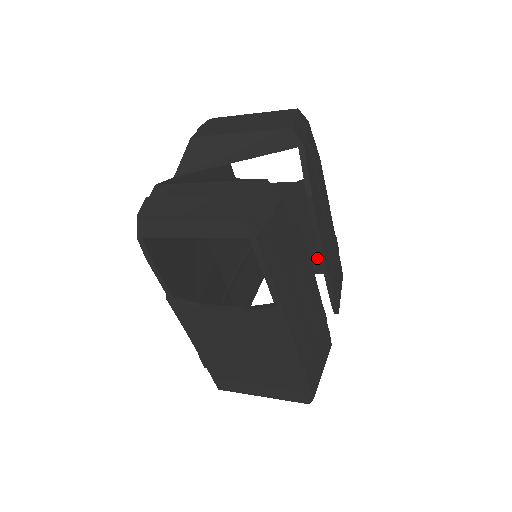
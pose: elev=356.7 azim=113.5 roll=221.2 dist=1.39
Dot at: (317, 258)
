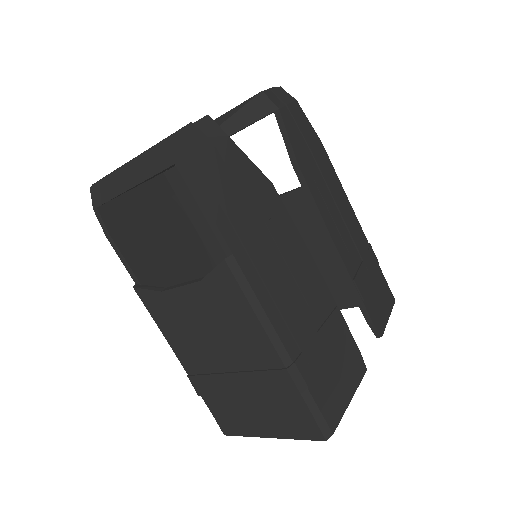
Dot at: occluded
